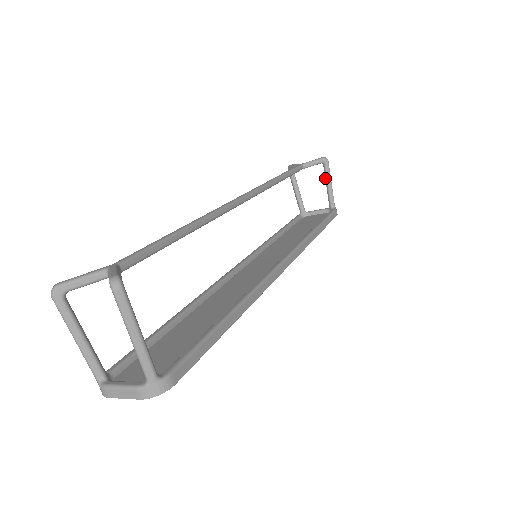
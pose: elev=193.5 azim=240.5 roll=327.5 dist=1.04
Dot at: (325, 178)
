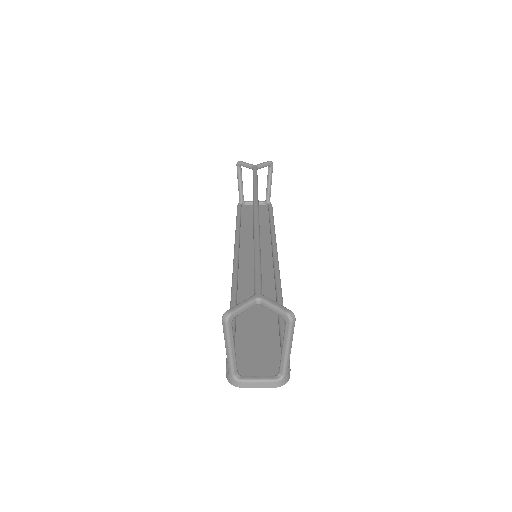
Dot at: (268, 178)
